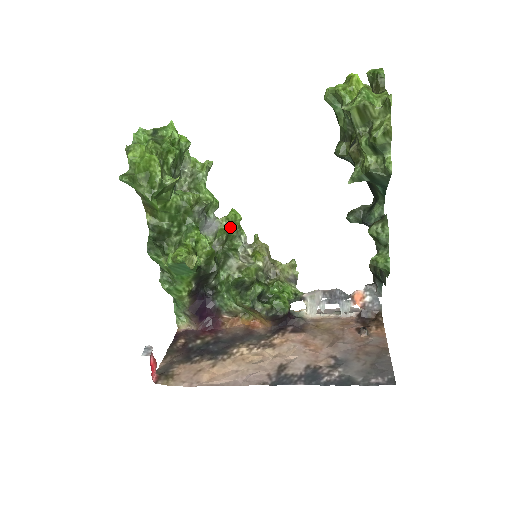
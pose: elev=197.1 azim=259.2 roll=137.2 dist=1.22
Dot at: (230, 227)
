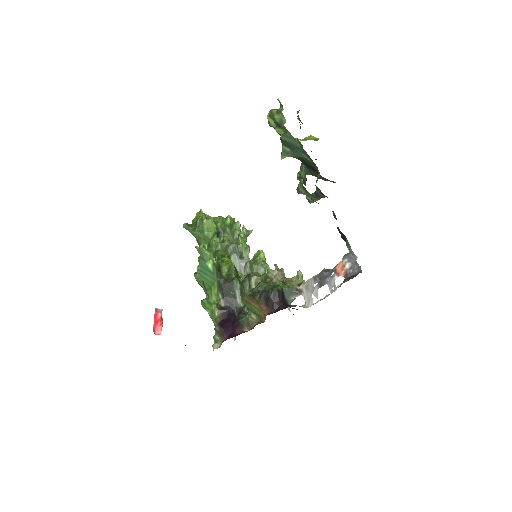
Dot at: (256, 261)
